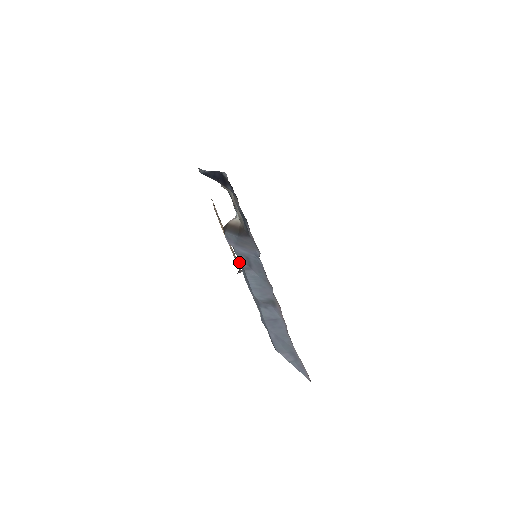
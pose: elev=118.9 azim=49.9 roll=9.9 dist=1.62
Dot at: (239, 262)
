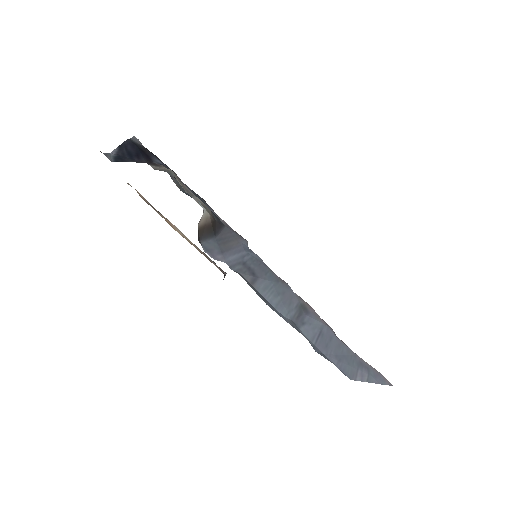
Dot at: occluded
